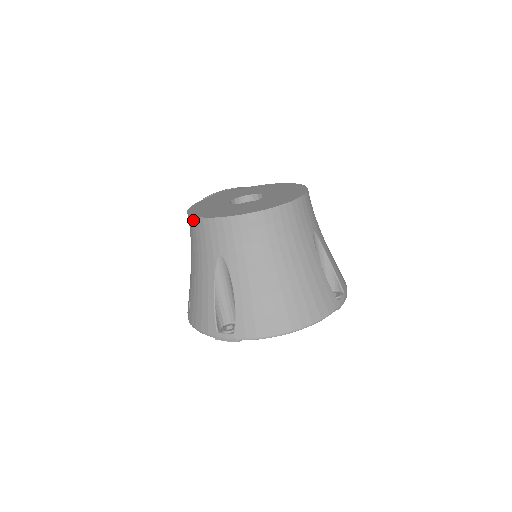
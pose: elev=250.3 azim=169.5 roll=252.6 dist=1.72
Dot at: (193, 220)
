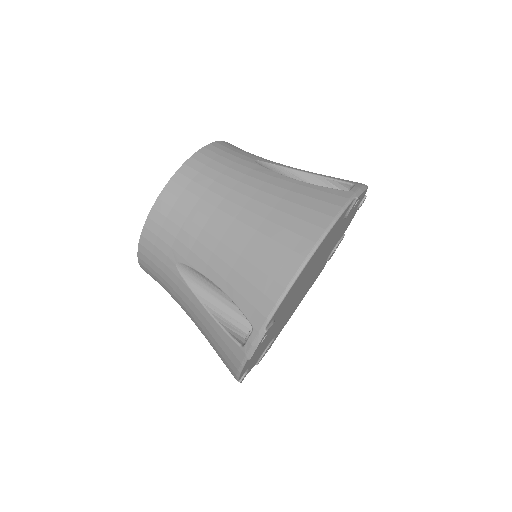
Dot at: (142, 266)
